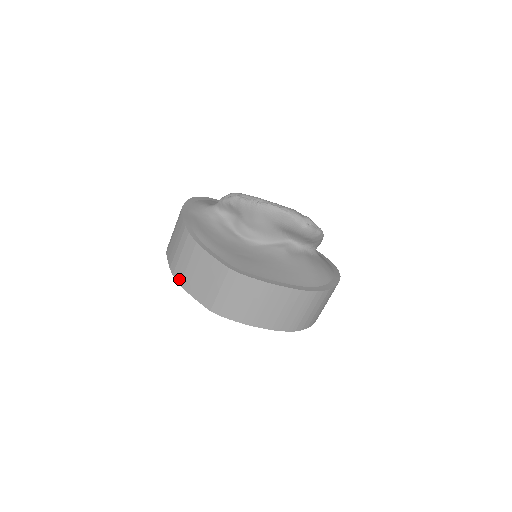
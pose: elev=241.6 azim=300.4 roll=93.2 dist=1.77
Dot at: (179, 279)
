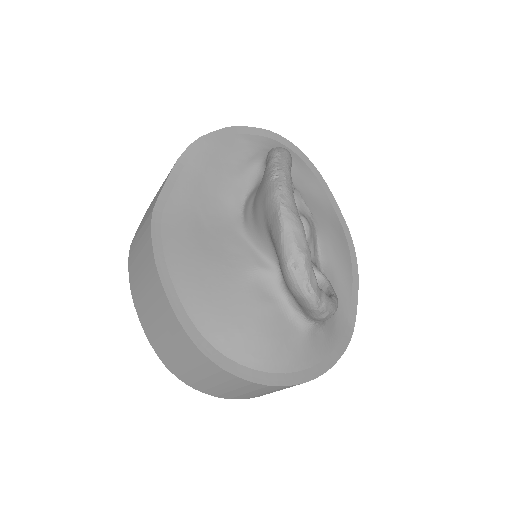
Dot at: occluded
